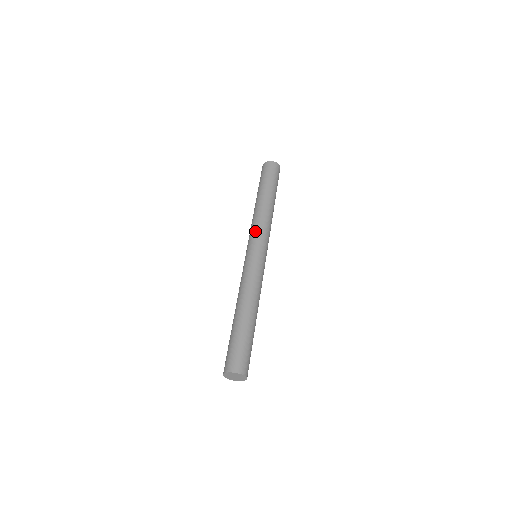
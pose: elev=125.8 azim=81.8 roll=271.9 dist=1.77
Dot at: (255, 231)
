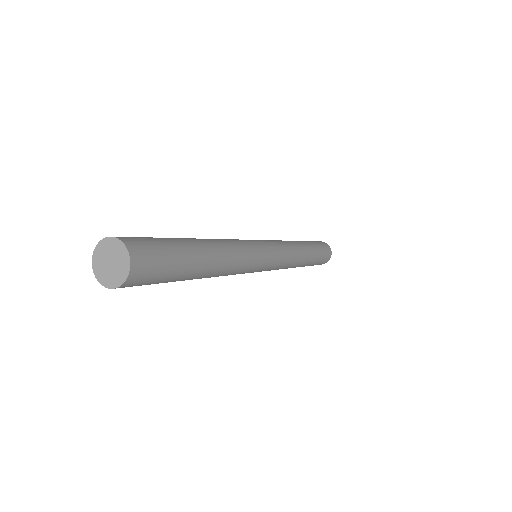
Dot at: (272, 240)
